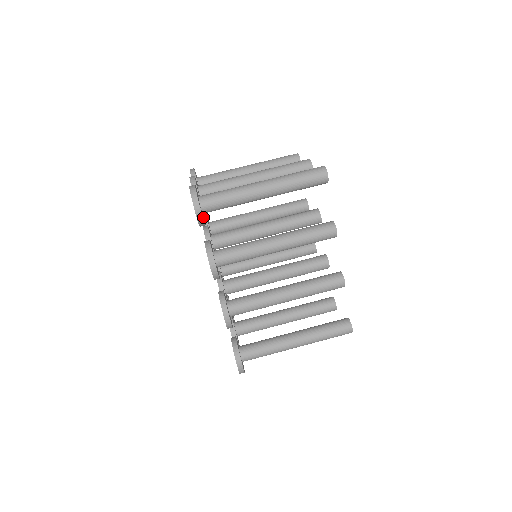
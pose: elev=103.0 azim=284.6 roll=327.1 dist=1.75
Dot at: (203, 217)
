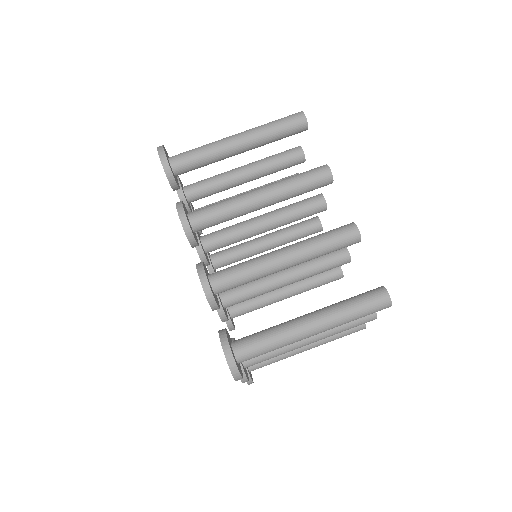
Dot at: (173, 173)
